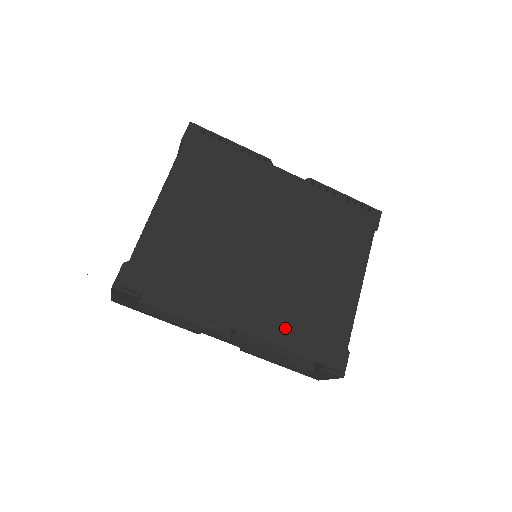
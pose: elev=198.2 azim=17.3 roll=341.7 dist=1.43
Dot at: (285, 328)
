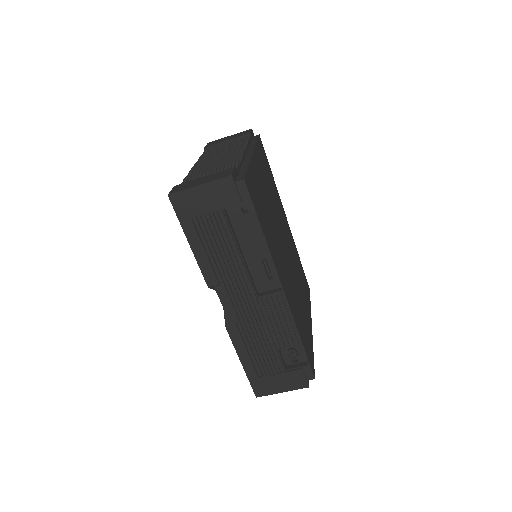
Dot at: (297, 316)
